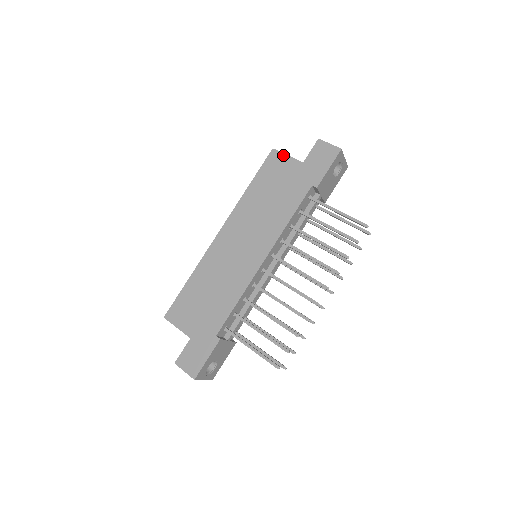
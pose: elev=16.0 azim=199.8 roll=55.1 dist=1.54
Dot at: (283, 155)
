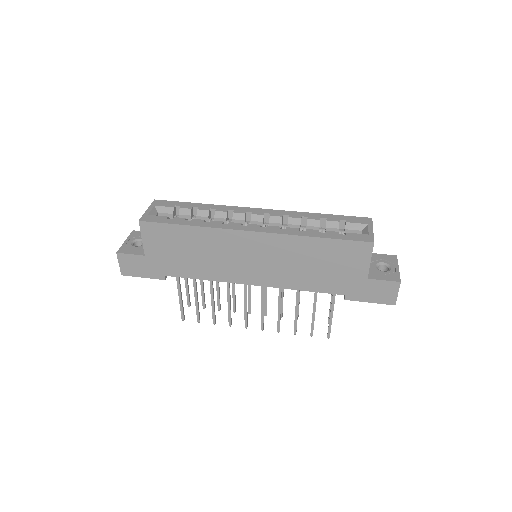
Dot at: (369, 257)
